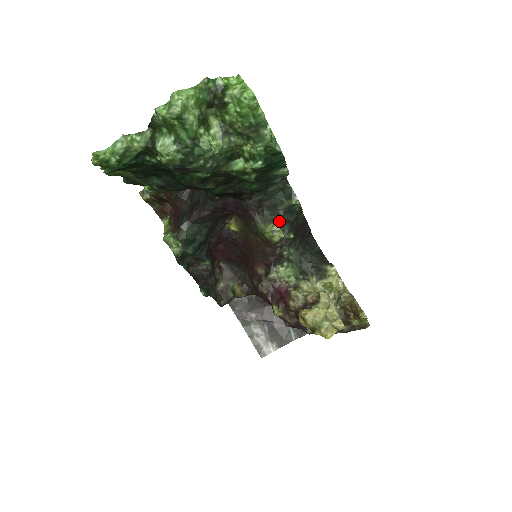
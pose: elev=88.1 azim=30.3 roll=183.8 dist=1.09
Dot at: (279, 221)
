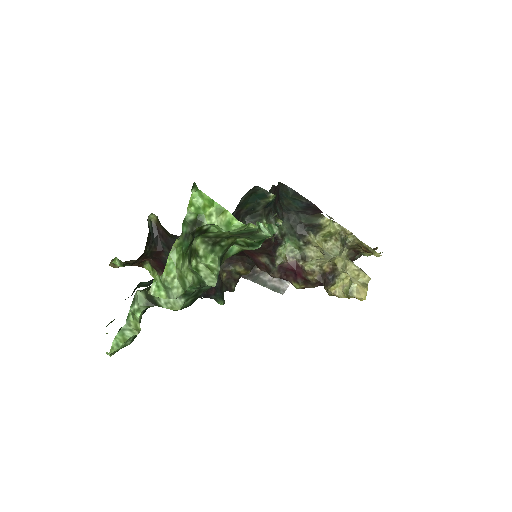
Dot at: (264, 220)
